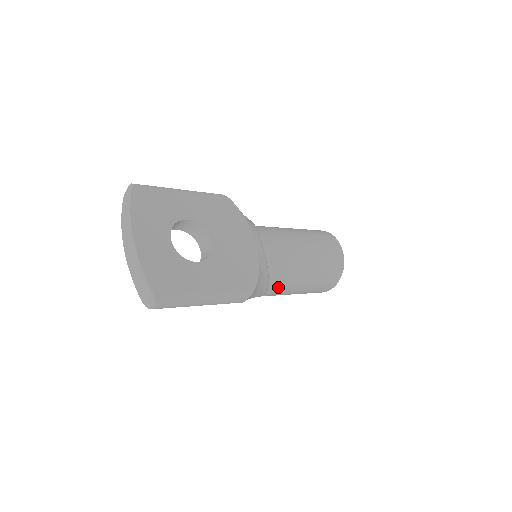
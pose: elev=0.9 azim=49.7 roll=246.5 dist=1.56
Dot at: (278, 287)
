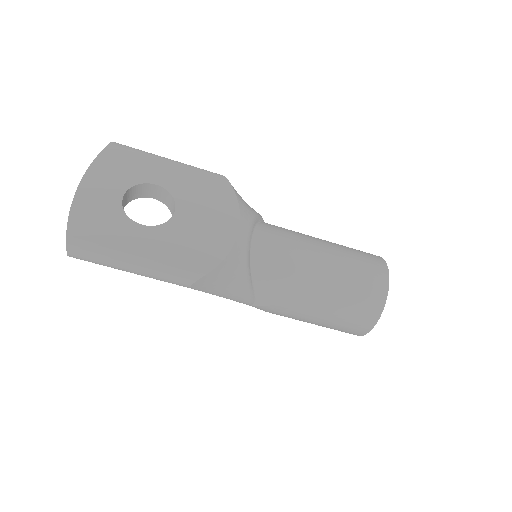
Dot at: (271, 298)
